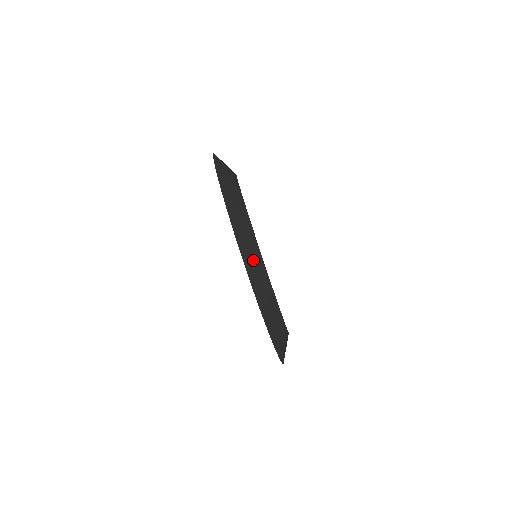
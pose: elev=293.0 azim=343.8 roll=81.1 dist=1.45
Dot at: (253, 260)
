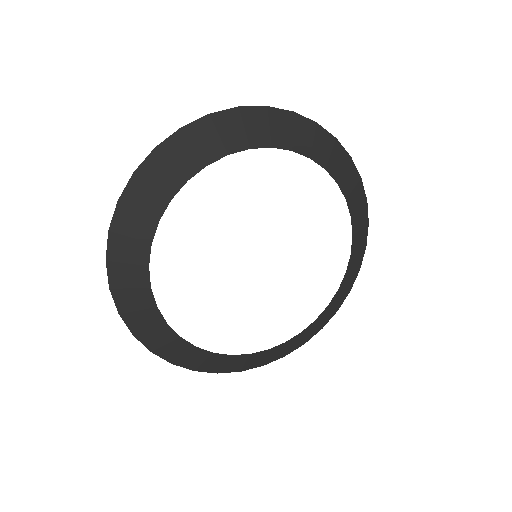
Dot at: (185, 356)
